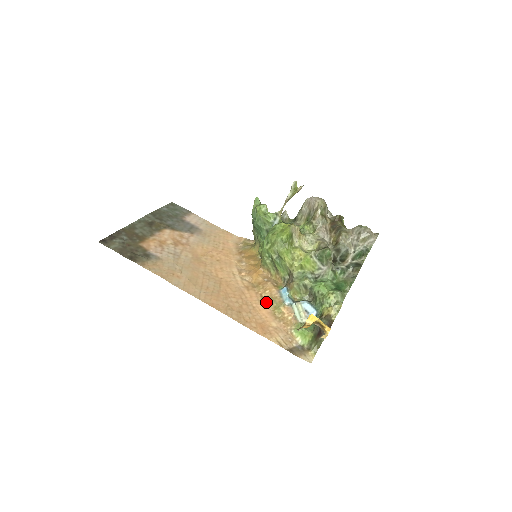
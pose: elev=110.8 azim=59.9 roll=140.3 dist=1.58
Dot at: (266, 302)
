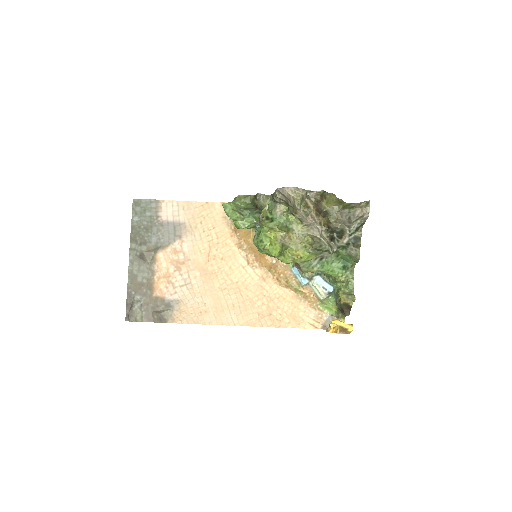
Dot at: (285, 286)
